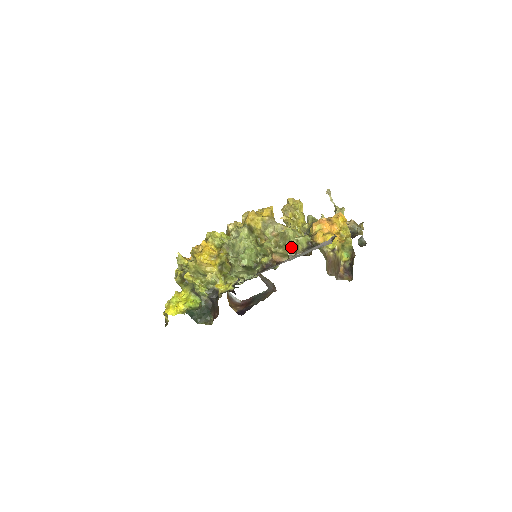
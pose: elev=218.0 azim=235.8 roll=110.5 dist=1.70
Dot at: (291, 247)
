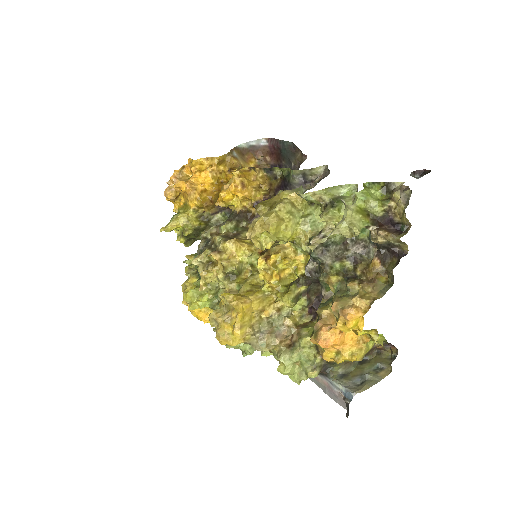
Dot at: occluded
